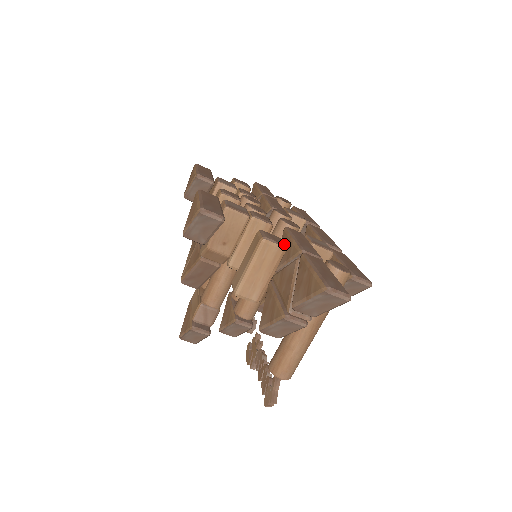
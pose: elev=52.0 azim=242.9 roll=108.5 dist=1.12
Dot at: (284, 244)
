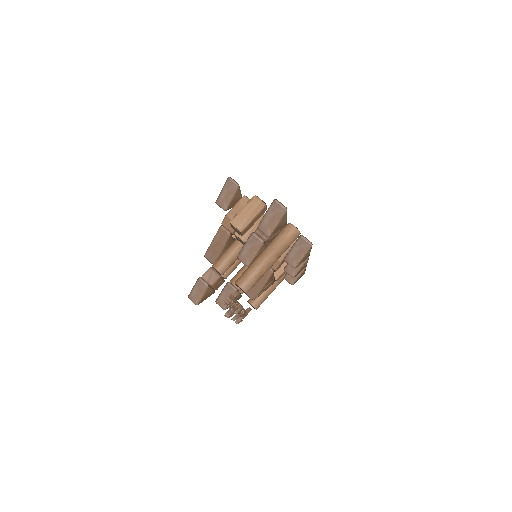
Dot at: occluded
